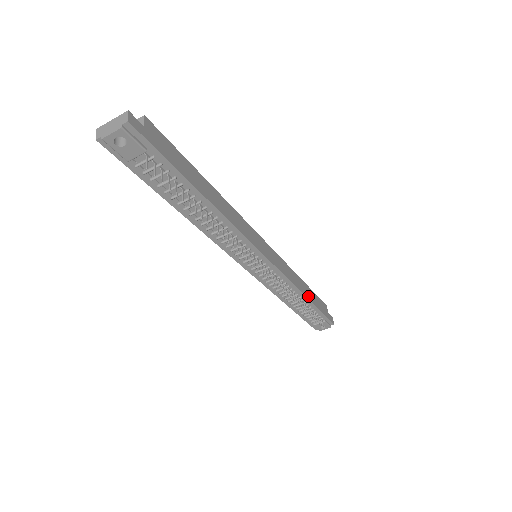
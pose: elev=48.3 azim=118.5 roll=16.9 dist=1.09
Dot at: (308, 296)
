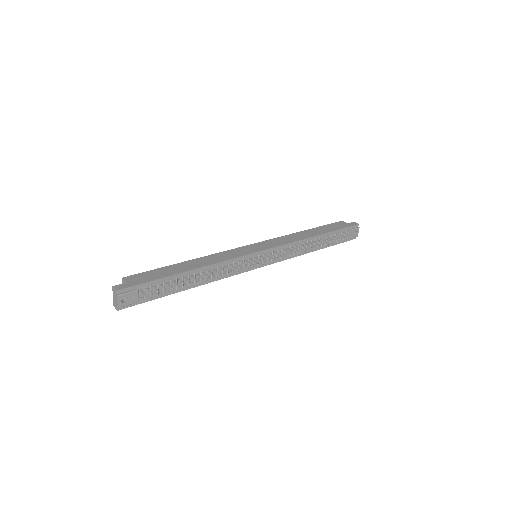
Dot at: (316, 234)
